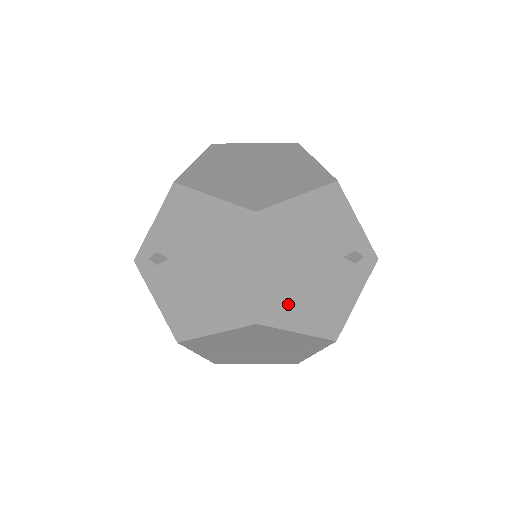
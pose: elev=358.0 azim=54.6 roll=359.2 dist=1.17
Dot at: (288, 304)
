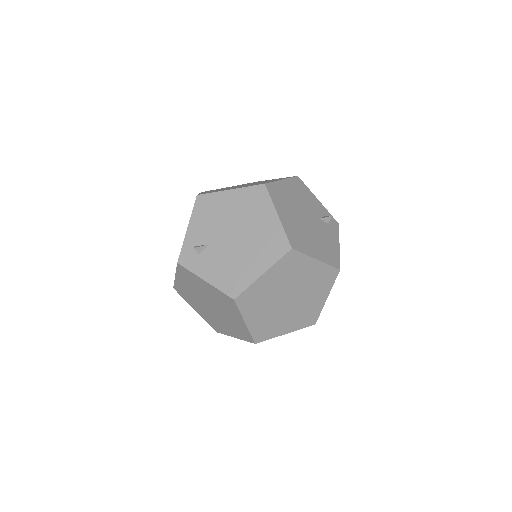
Dot at: (303, 240)
